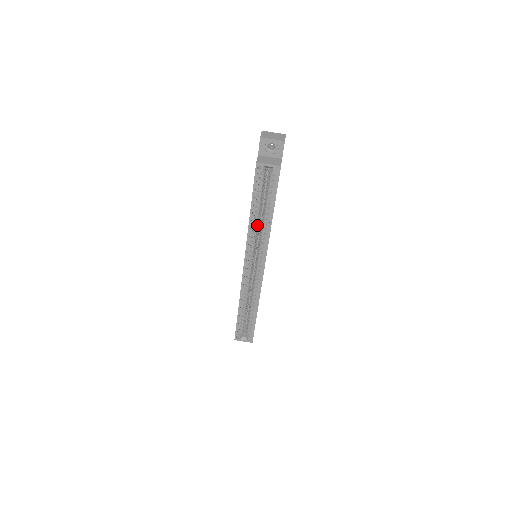
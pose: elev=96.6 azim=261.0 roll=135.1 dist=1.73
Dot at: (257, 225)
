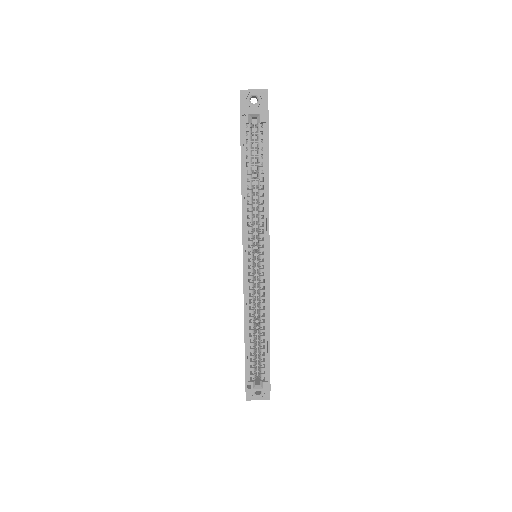
Dot at: (252, 200)
